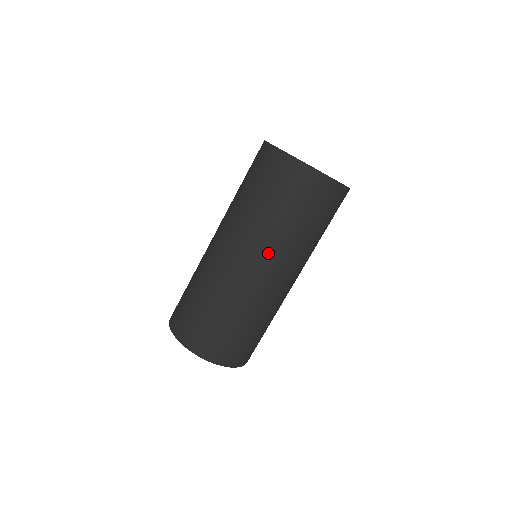
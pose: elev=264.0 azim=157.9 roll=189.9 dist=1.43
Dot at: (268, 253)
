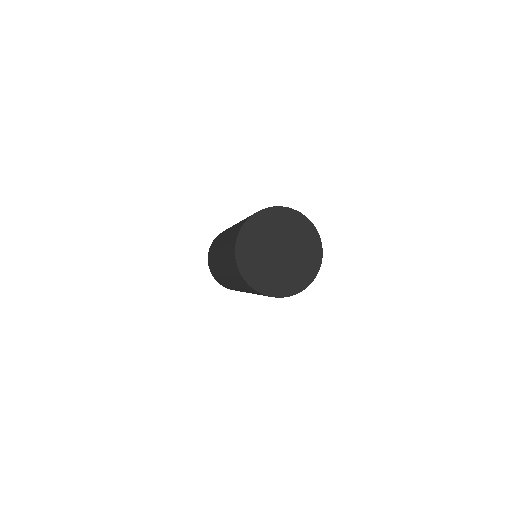
Dot at: (242, 290)
